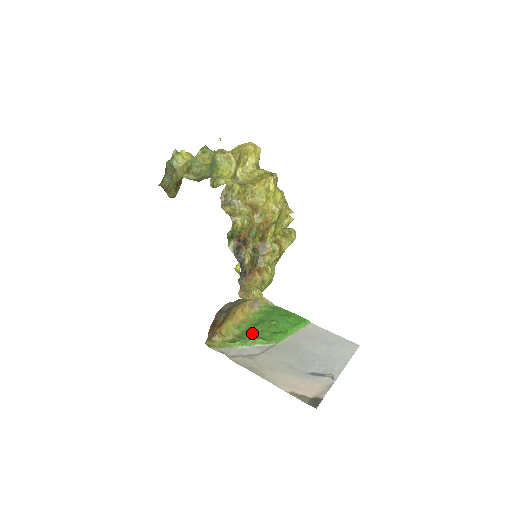
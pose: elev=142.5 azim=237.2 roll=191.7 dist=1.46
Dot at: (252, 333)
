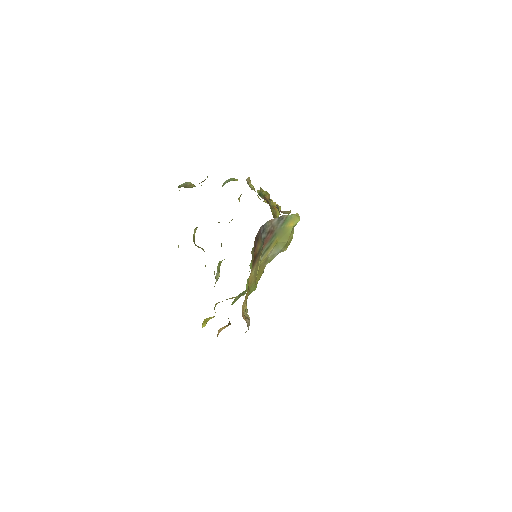
Dot at: occluded
